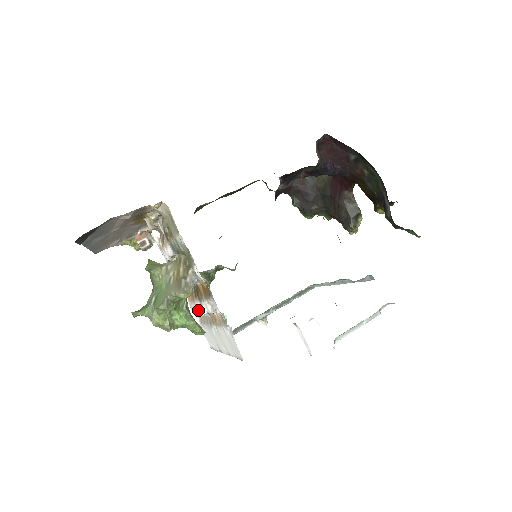
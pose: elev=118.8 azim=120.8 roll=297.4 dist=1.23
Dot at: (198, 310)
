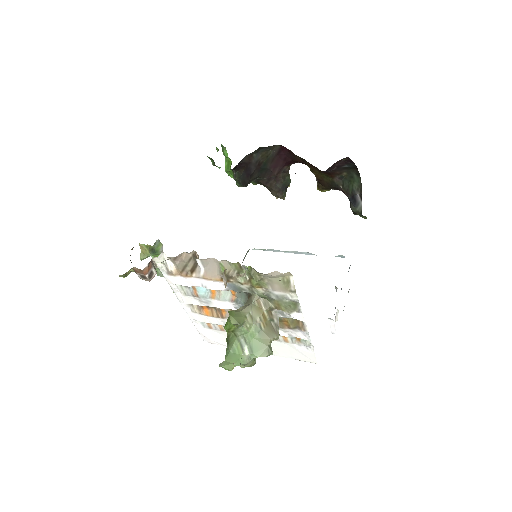
Dot at: occluded
